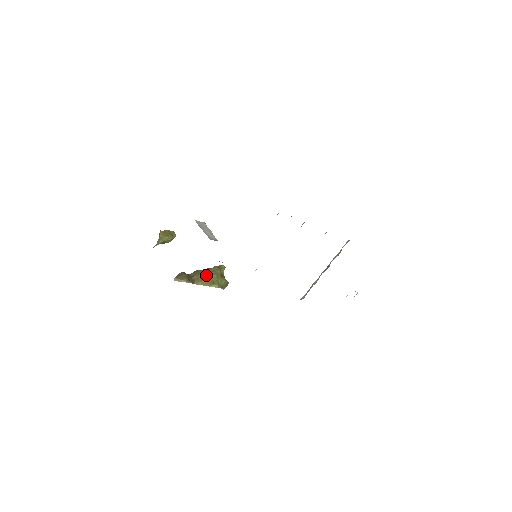
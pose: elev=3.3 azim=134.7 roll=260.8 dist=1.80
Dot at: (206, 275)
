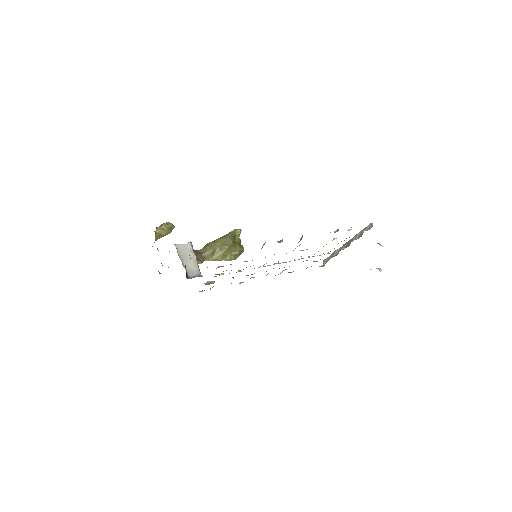
Dot at: (217, 249)
